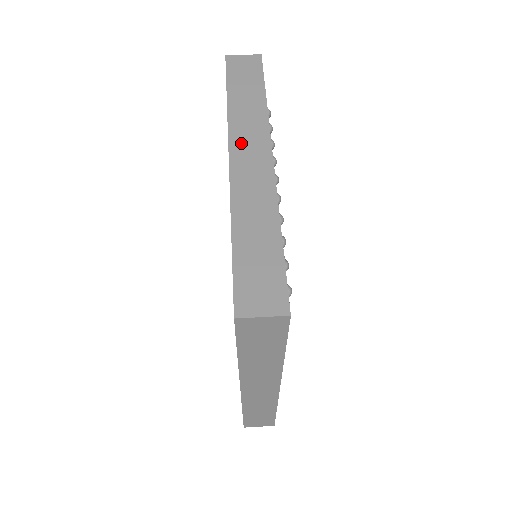
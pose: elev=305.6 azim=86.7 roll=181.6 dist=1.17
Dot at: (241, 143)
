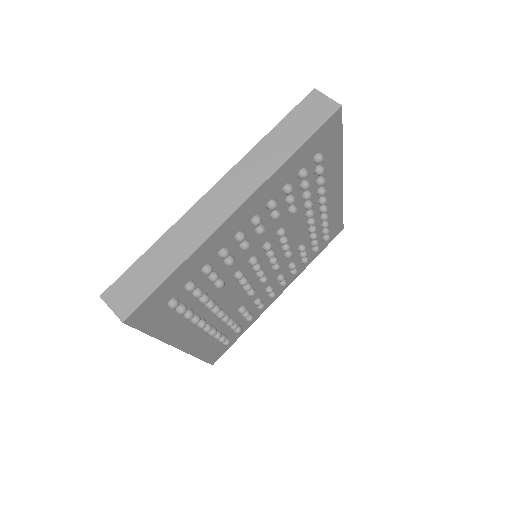
Dot at: (231, 182)
